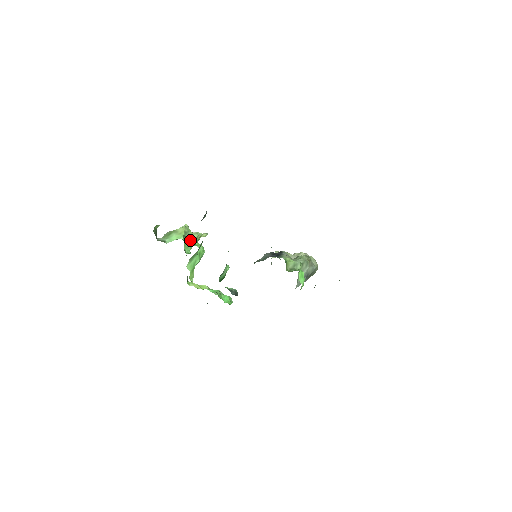
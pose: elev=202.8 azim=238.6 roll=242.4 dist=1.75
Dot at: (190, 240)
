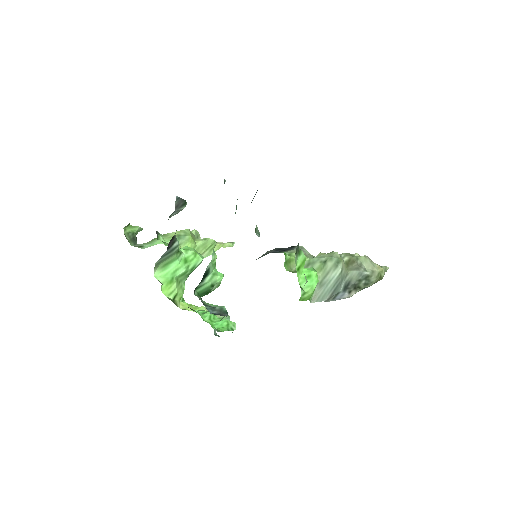
Dot at: occluded
